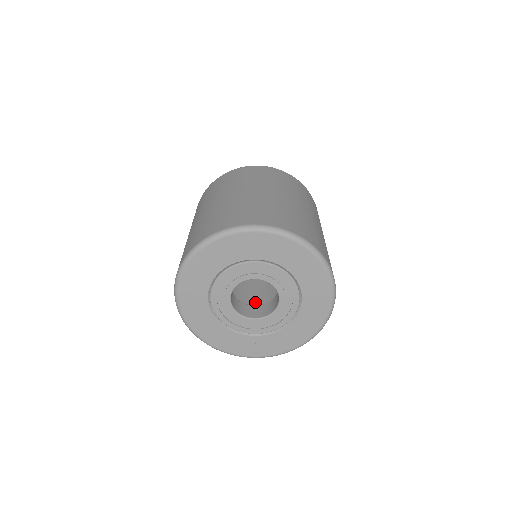
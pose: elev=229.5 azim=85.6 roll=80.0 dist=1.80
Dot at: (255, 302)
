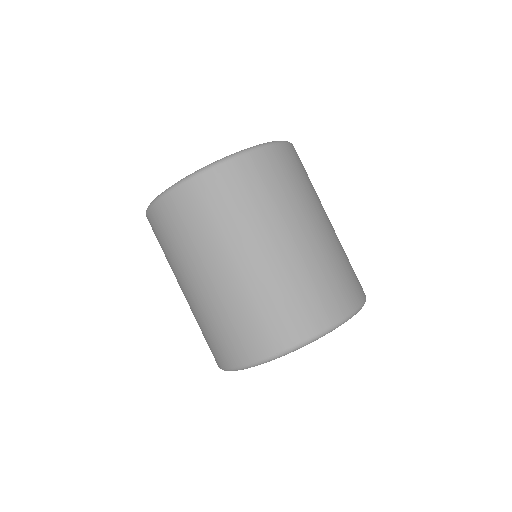
Dot at: occluded
